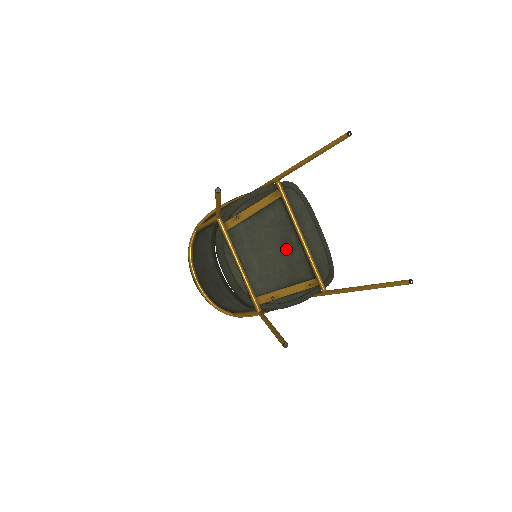
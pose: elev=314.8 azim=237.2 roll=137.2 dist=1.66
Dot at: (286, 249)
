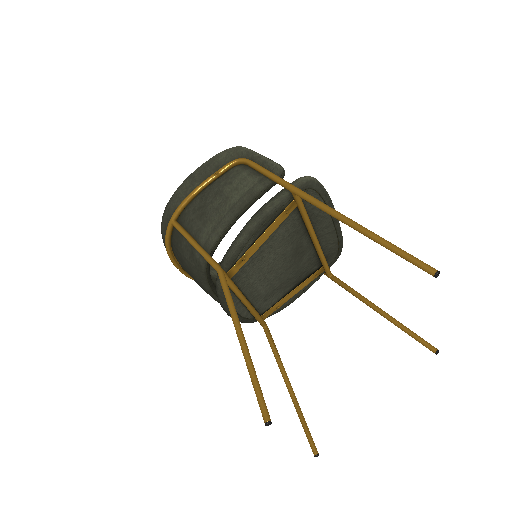
Dot at: (296, 259)
